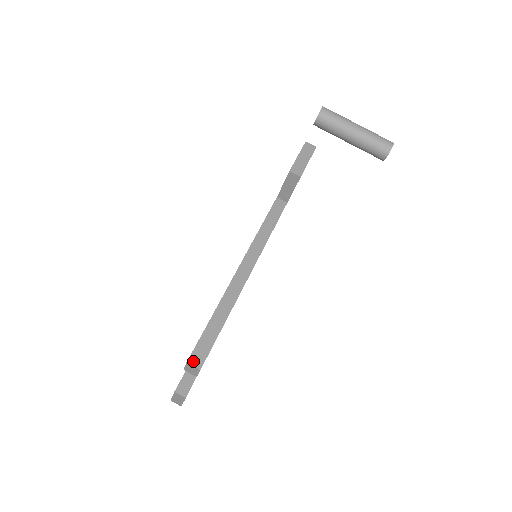
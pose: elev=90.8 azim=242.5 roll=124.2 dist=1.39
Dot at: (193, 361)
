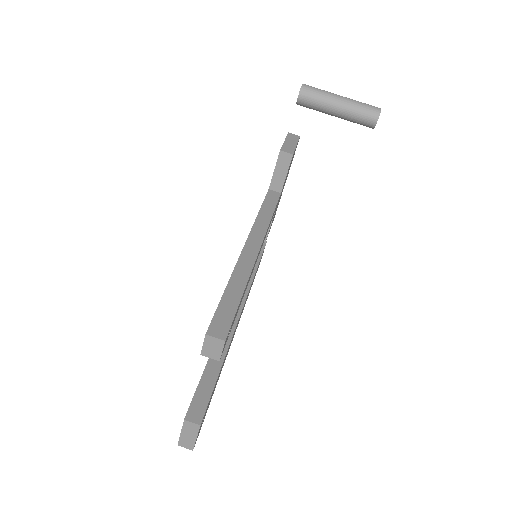
Dot at: (214, 332)
